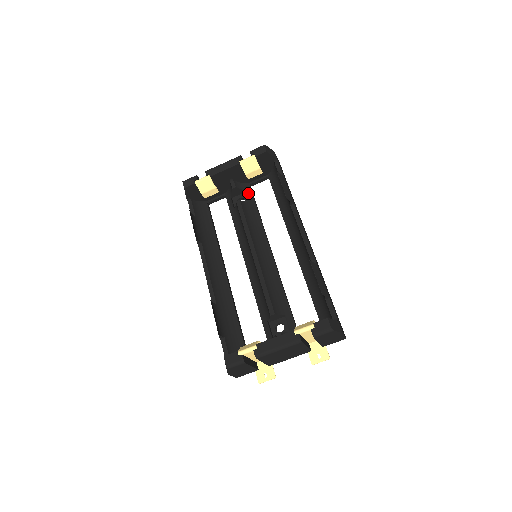
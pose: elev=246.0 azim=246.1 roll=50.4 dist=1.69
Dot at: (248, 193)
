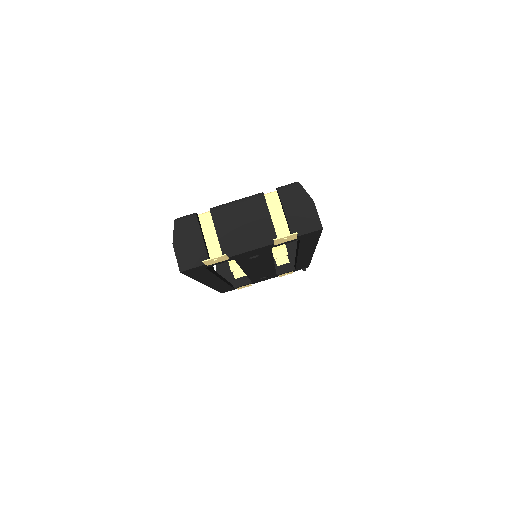
Dot at: occluded
